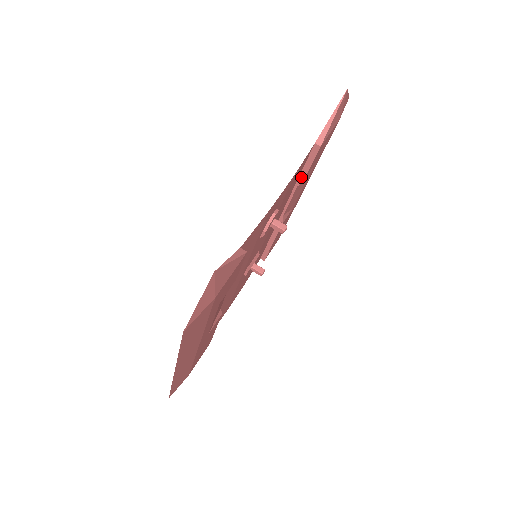
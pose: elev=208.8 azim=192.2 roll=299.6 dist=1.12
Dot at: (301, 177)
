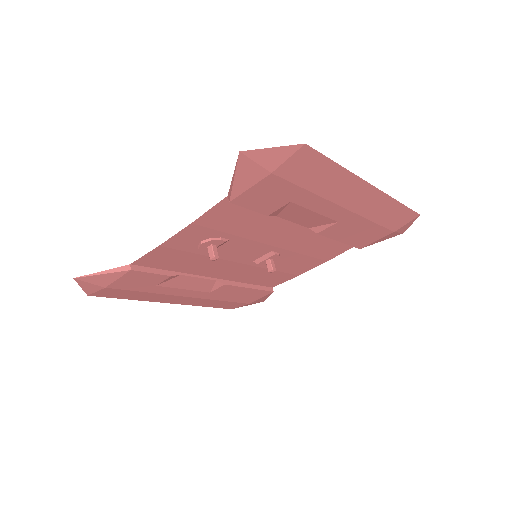
Dot at: occluded
